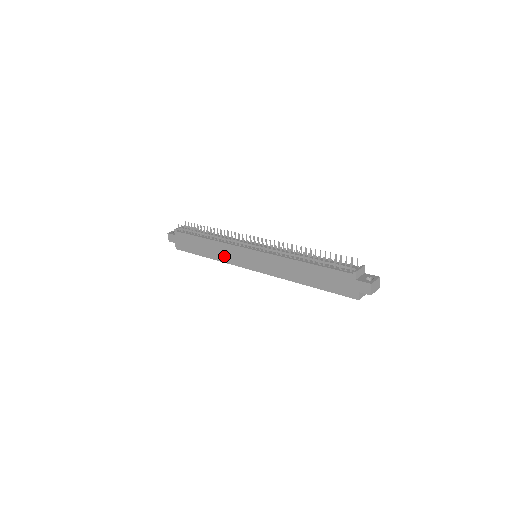
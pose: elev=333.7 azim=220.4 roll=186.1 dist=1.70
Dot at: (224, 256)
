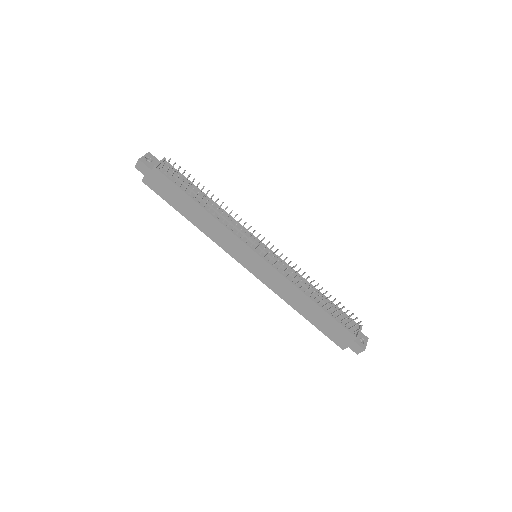
Dot at: (217, 236)
